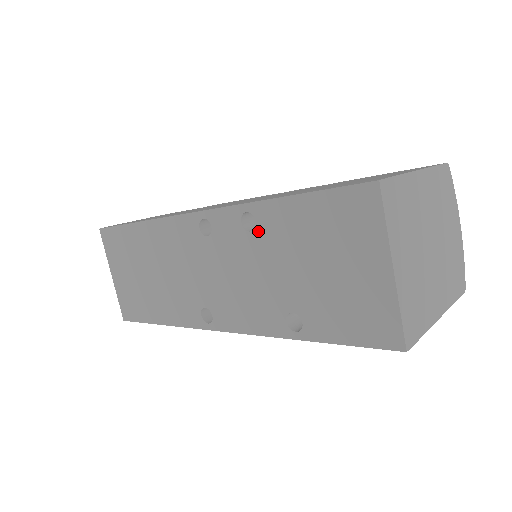
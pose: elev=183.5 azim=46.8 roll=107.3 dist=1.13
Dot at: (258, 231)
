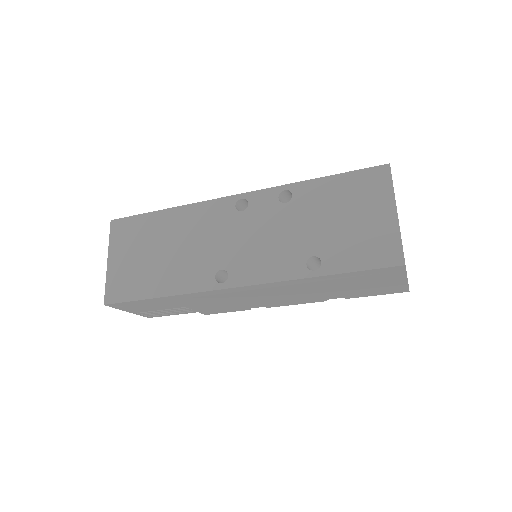
Dot at: (293, 202)
